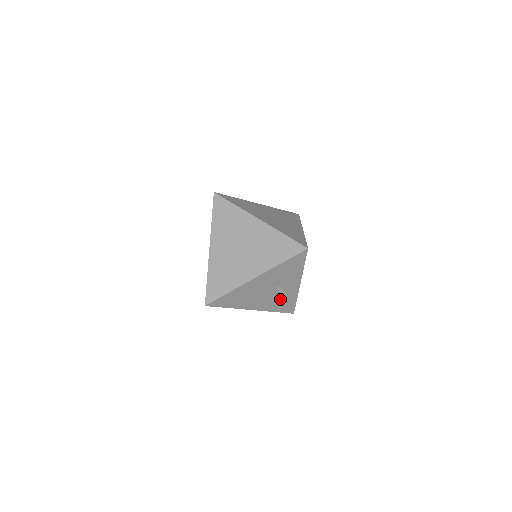
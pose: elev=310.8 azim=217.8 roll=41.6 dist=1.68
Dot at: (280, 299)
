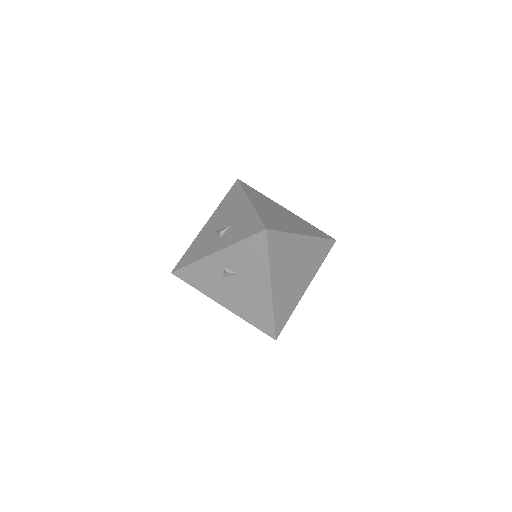
Dot at: occluded
